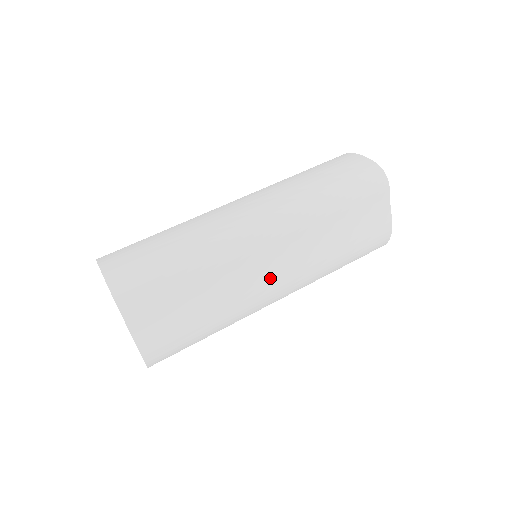
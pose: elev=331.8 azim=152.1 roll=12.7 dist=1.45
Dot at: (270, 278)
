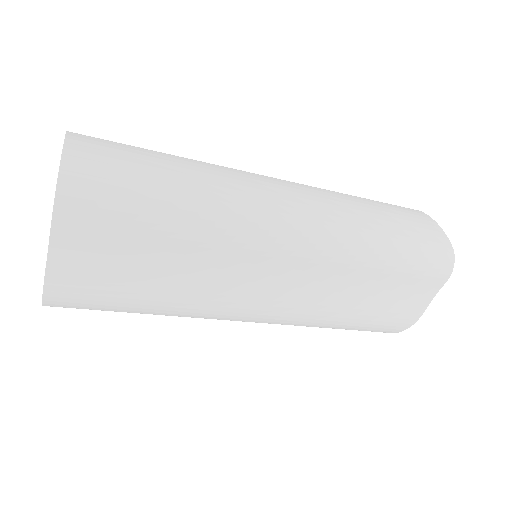
Dot at: (260, 294)
